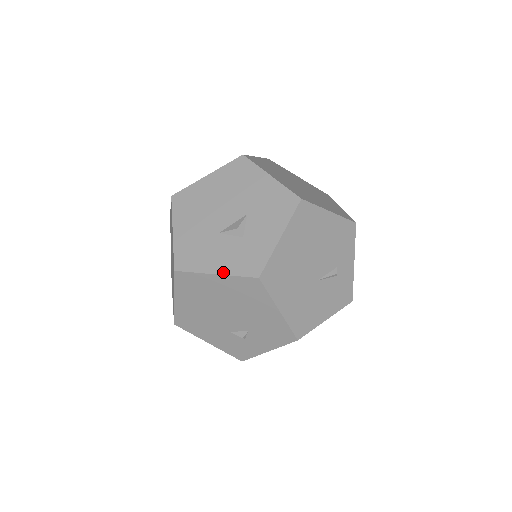
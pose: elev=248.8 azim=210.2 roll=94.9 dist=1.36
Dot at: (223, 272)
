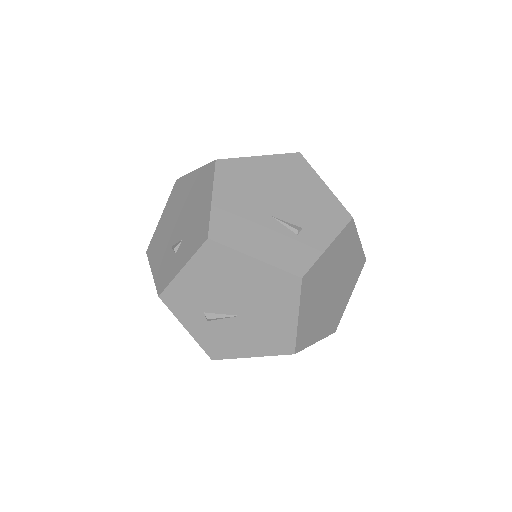
Dot at: (200, 168)
